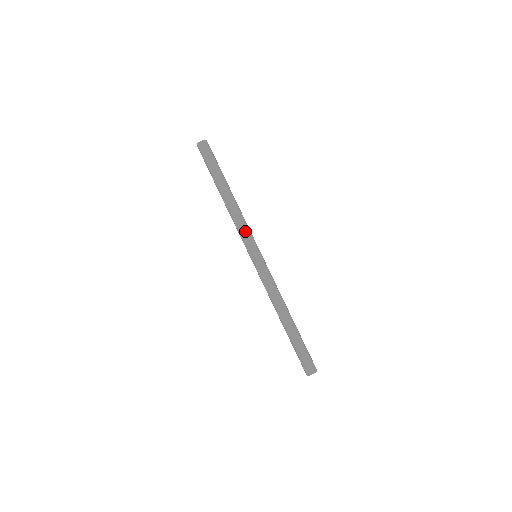
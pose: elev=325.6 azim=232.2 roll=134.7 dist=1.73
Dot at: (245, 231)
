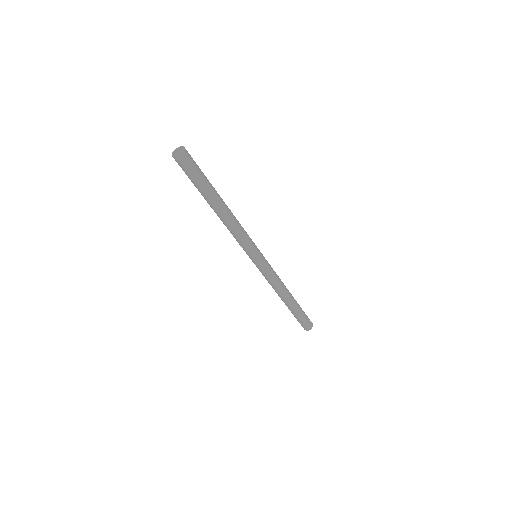
Dot at: (248, 237)
